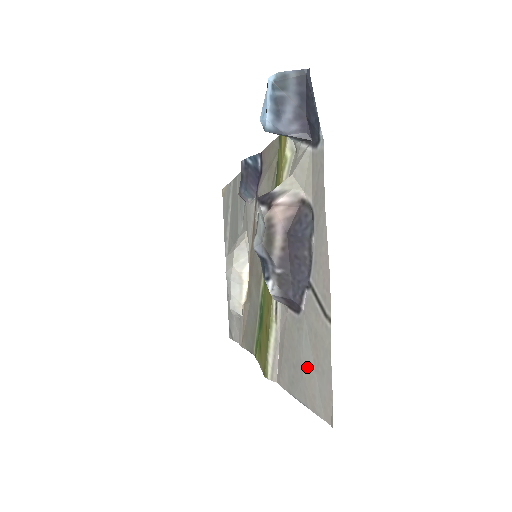
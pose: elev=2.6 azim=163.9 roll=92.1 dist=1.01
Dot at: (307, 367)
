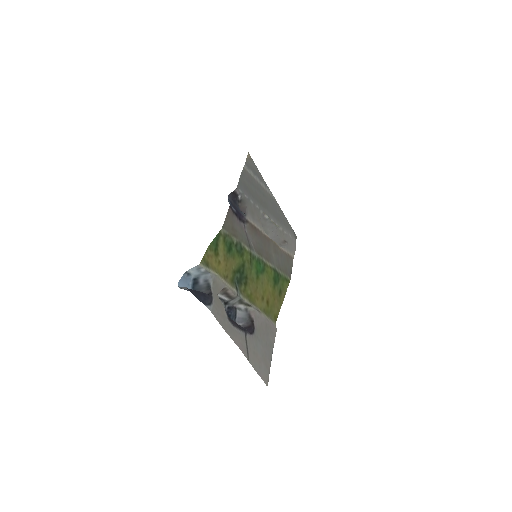
Dot at: (262, 355)
